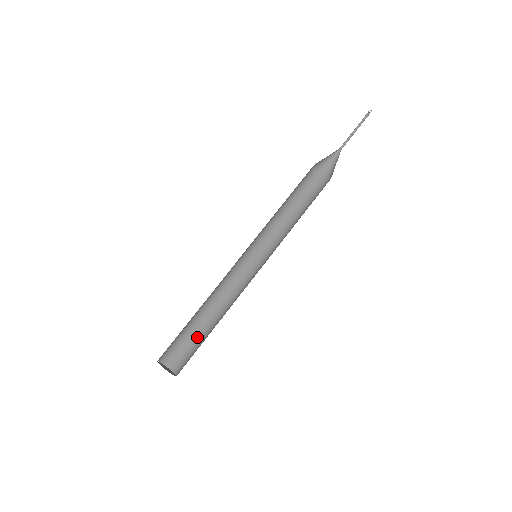
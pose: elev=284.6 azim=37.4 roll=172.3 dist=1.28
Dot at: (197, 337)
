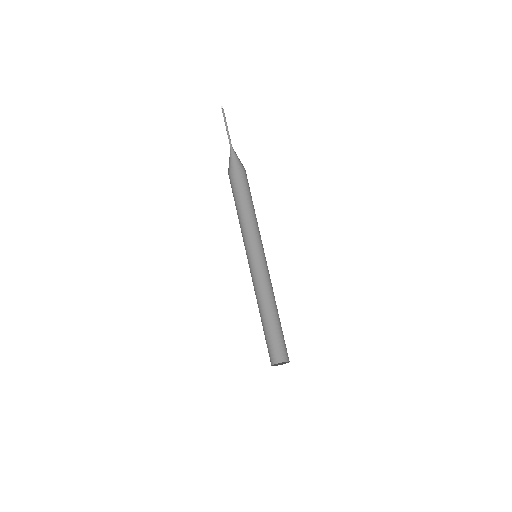
Dot at: (272, 332)
